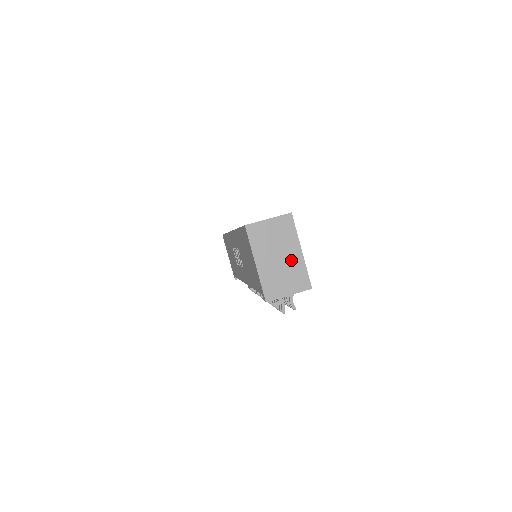
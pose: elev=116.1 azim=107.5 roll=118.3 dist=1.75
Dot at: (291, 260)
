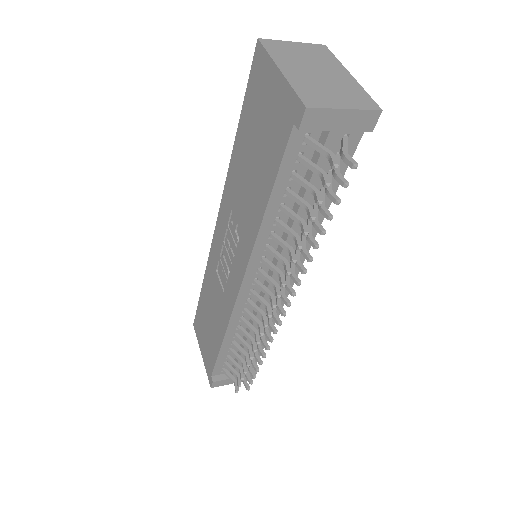
Dot at: (337, 79)
